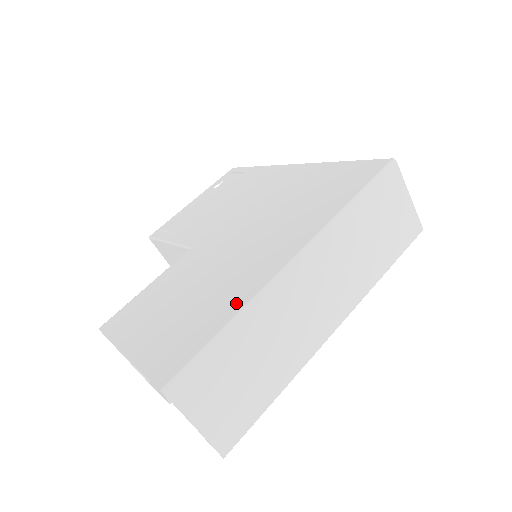
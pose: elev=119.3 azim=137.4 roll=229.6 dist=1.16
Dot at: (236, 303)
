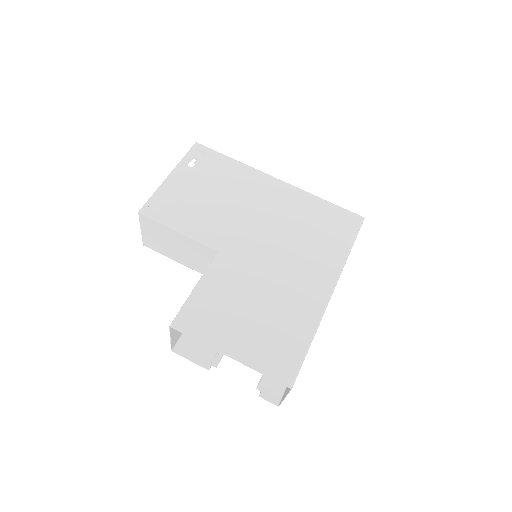
Dot at: (309, 324)
